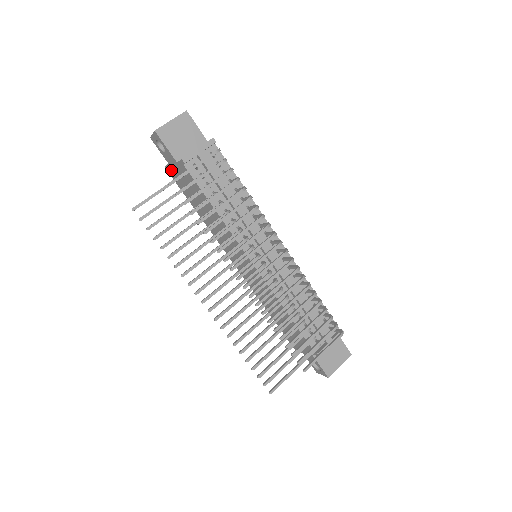
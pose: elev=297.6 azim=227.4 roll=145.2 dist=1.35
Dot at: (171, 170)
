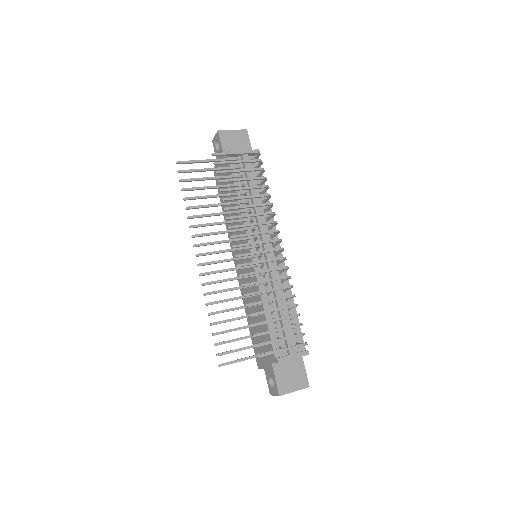
Dot at: occluded
